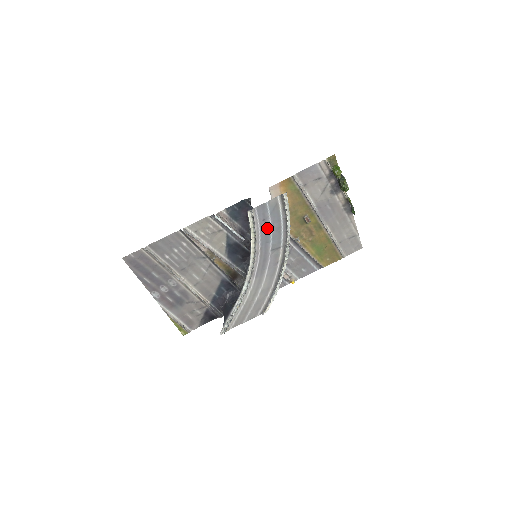
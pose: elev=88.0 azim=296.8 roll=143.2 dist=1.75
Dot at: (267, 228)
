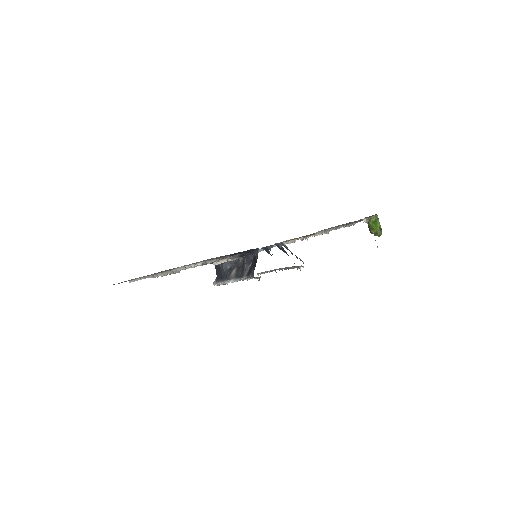
Dot at: occluded
